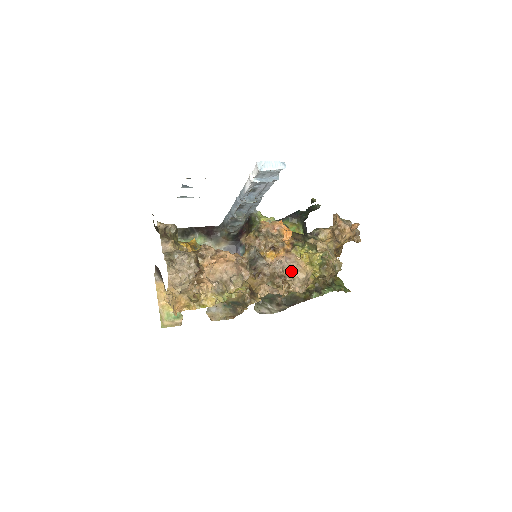
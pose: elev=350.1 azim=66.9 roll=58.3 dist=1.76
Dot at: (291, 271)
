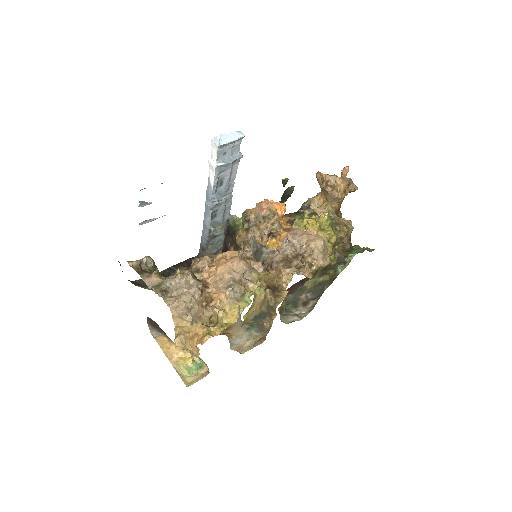
Dot at: (304, 245)
